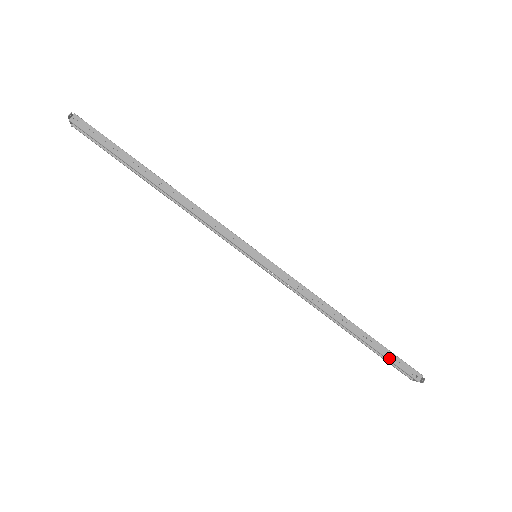
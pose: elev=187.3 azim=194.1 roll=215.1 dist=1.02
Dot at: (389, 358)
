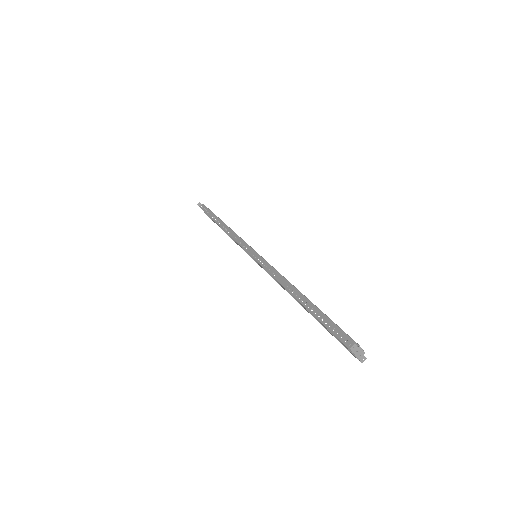
Dot at: (326, 325)
